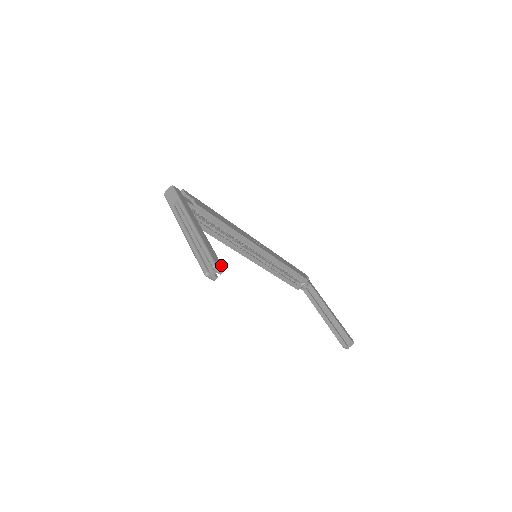
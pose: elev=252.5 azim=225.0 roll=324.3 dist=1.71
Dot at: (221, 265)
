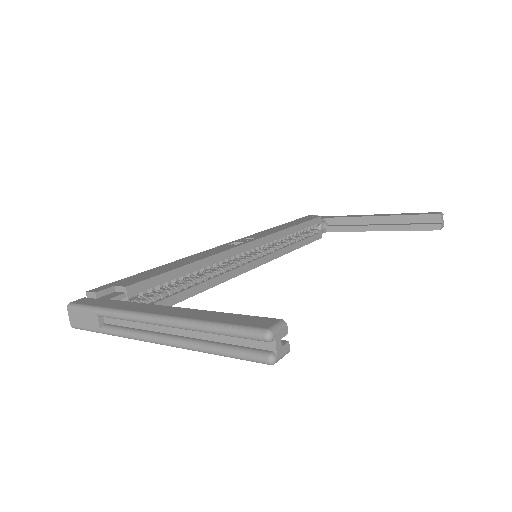
Dot at: (270, 320)
